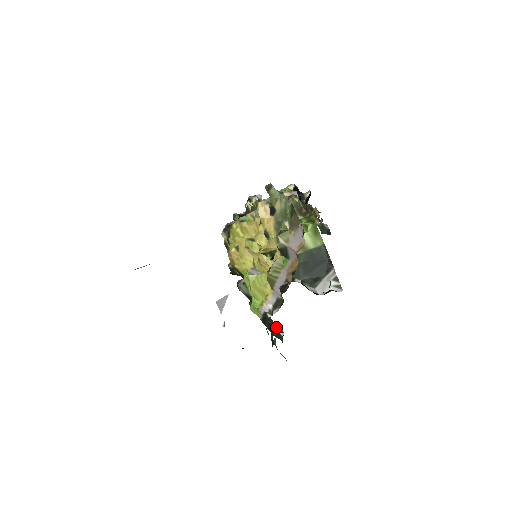
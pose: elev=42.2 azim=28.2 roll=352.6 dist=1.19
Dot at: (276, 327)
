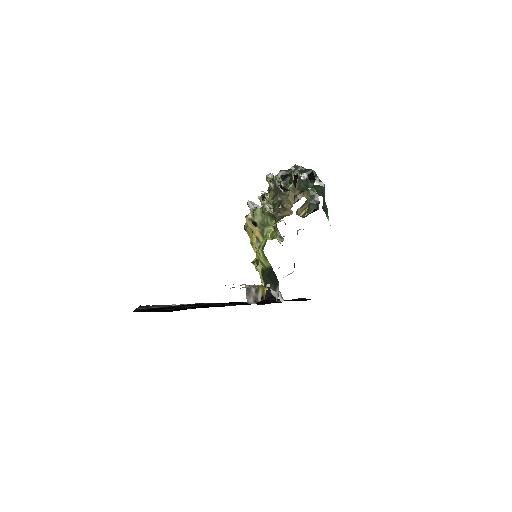
Dot at: occluded
